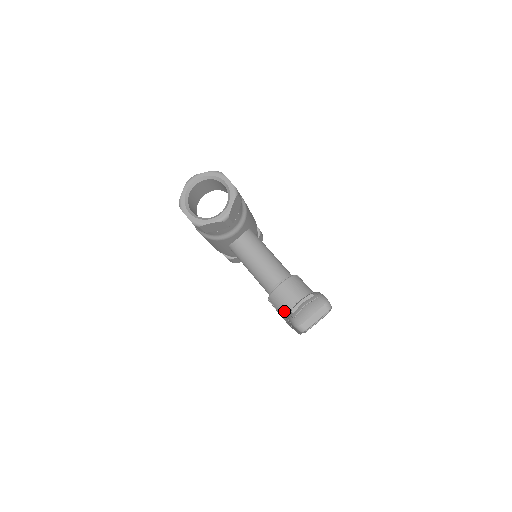
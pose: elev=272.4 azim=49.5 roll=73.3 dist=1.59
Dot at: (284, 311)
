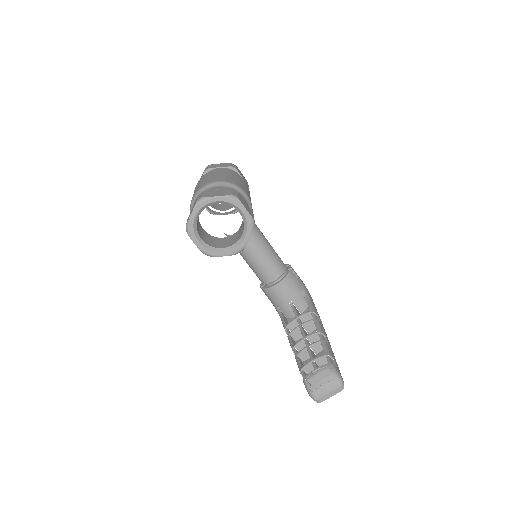
Dot at: (277, 305)
